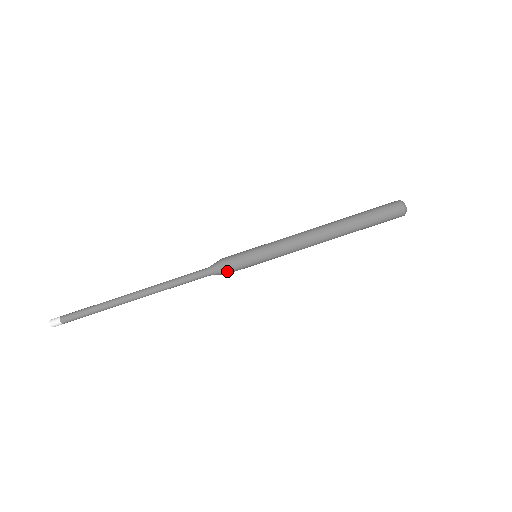
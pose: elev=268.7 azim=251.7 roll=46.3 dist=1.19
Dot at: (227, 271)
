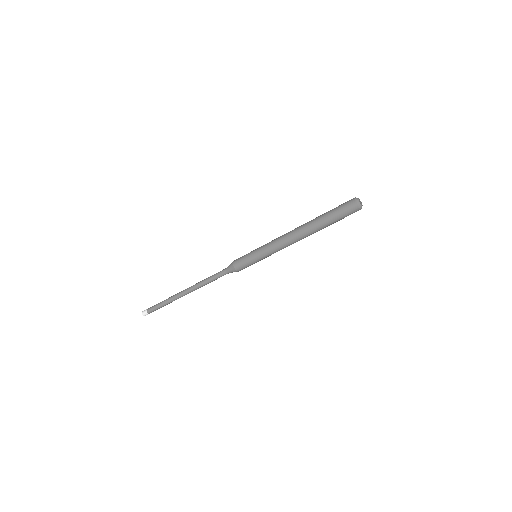
Dot at: (237, 270)
